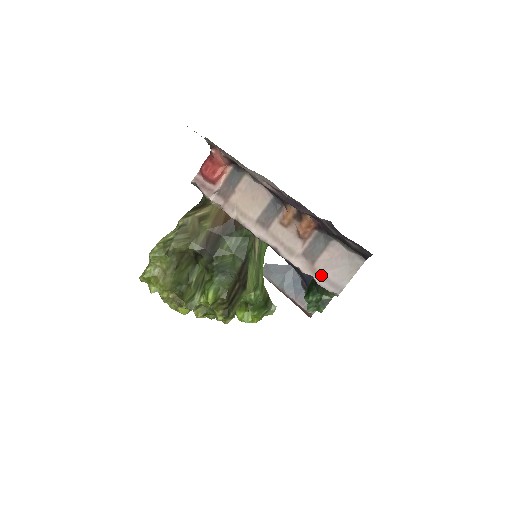
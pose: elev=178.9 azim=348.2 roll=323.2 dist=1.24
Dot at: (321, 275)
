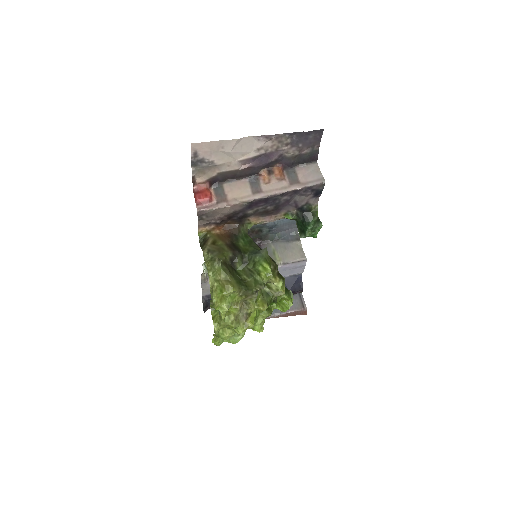
Dot at: (308, 182)
